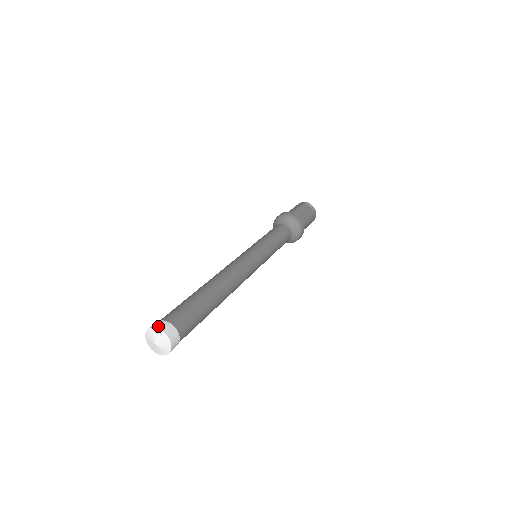
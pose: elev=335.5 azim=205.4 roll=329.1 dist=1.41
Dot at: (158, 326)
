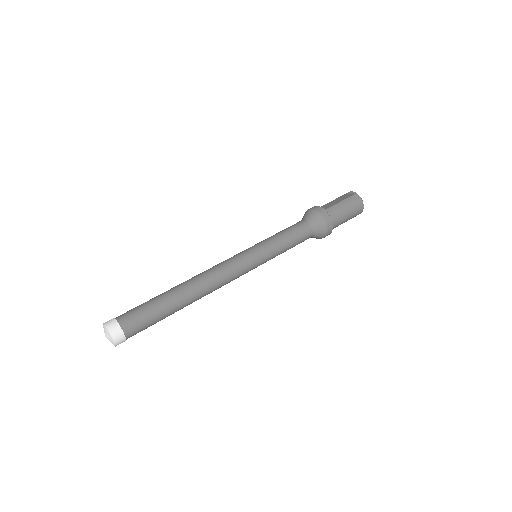
Dot at: occluded
